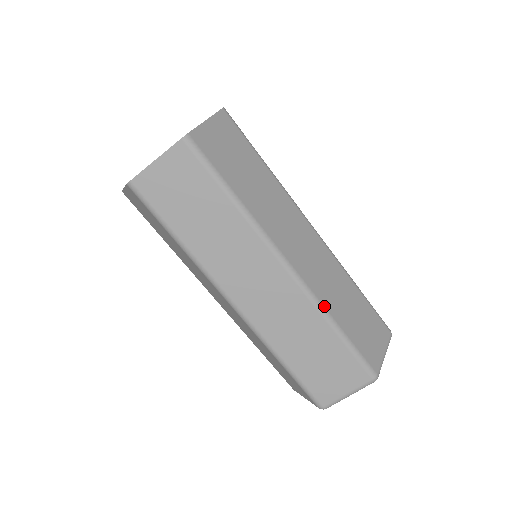
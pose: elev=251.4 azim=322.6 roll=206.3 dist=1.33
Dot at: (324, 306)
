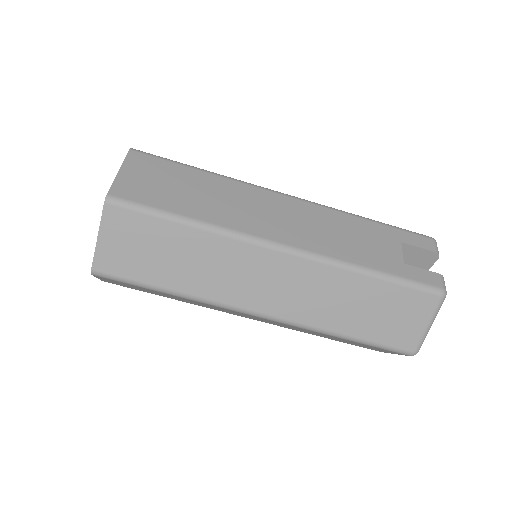
Dot at: (318, 327)
